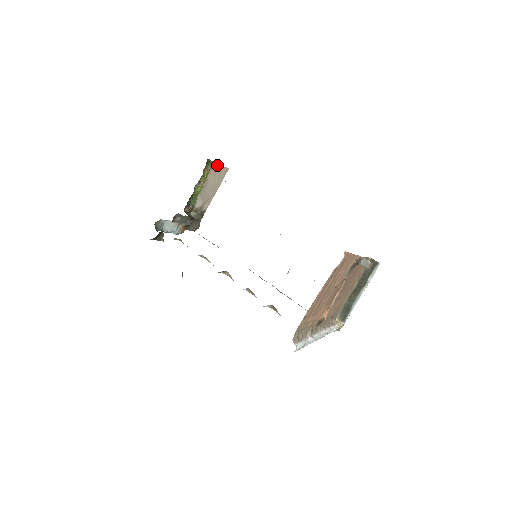
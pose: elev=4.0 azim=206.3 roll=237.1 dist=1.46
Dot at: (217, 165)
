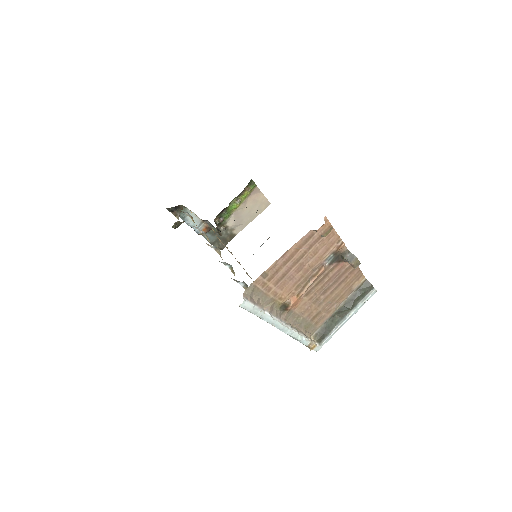
Dot at: (260, 193)
